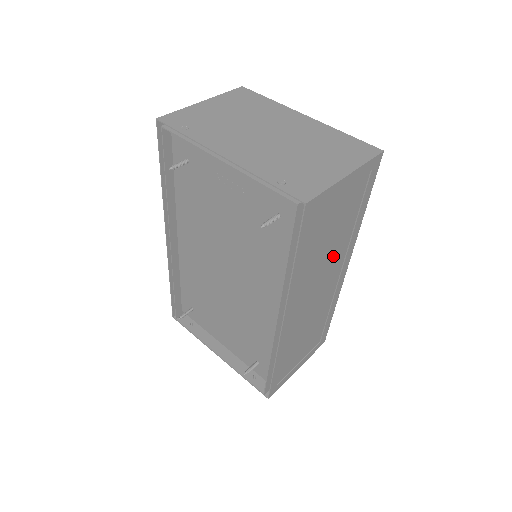
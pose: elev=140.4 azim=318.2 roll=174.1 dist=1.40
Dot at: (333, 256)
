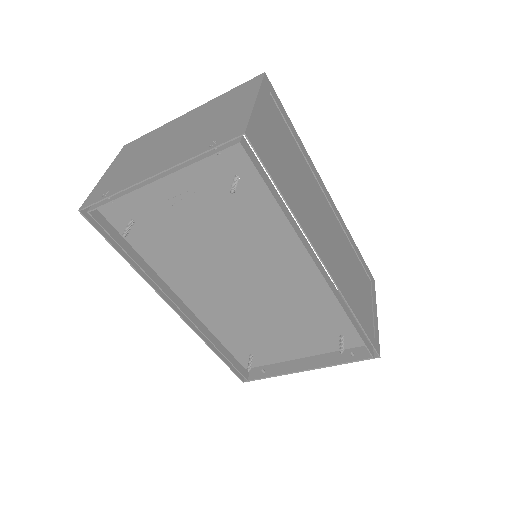
Dot at: (309, 186)
